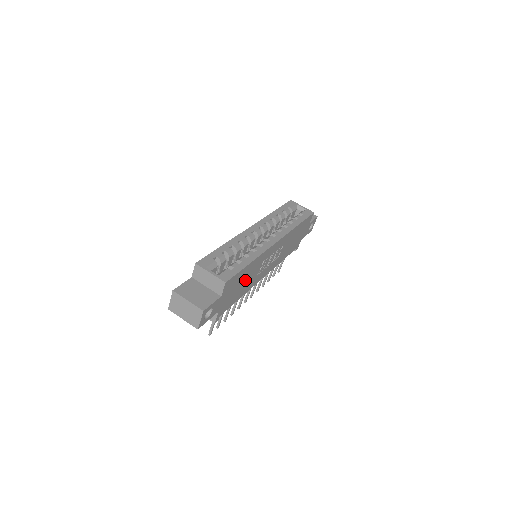
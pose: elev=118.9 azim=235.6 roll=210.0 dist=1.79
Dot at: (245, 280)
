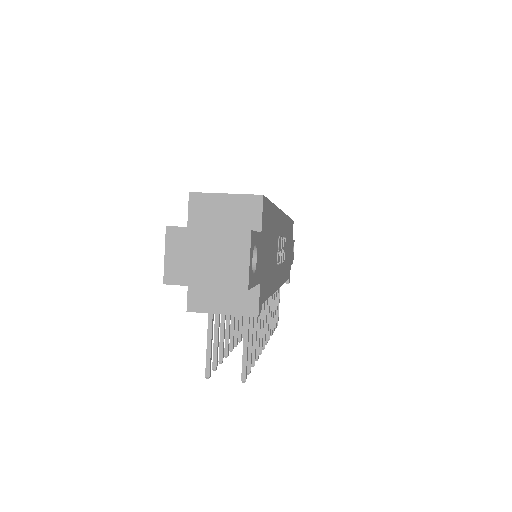
Dot at: (271, 249)
